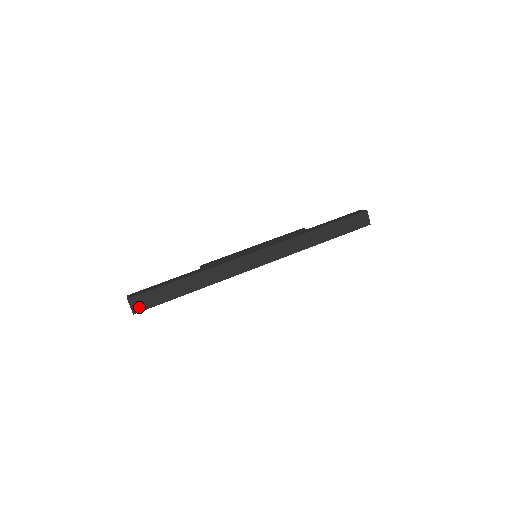
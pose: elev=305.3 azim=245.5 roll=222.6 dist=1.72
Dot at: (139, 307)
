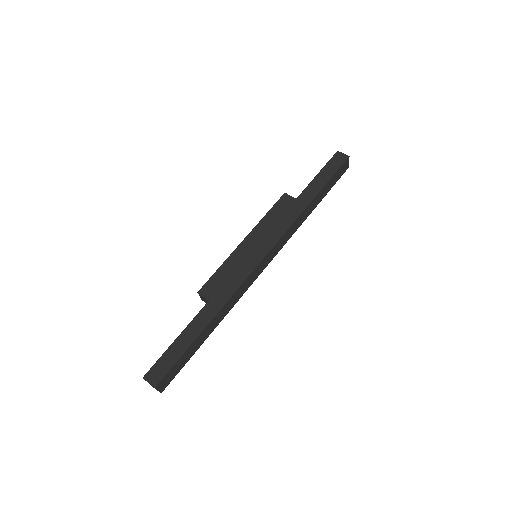
Dot at: (166, 384)
